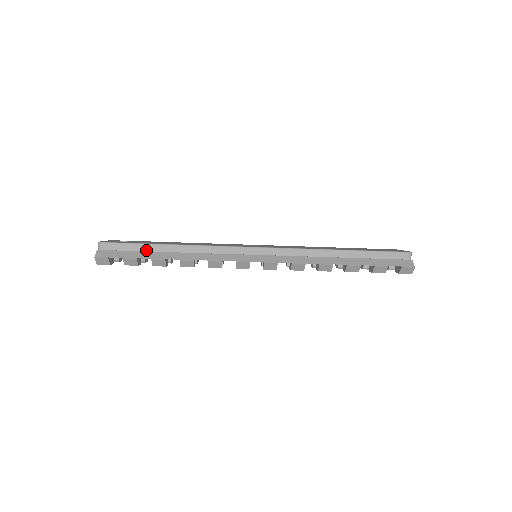
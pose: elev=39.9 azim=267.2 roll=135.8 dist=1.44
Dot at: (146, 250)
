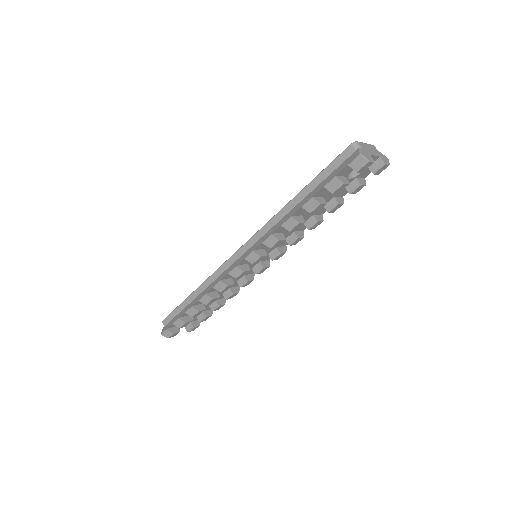
Dot at: (183, 308)
